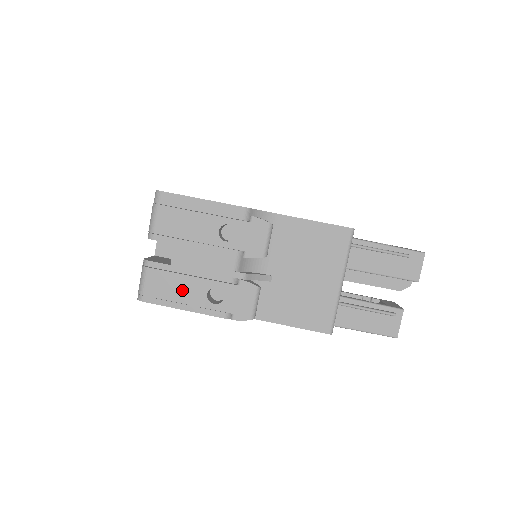
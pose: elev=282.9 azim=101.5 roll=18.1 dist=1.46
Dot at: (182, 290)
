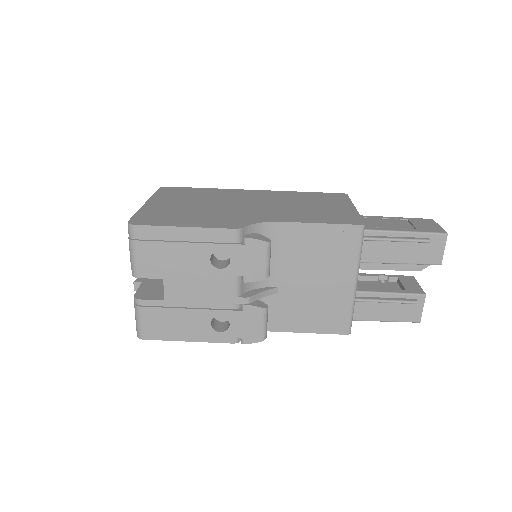
Dot at: (183, 324)
